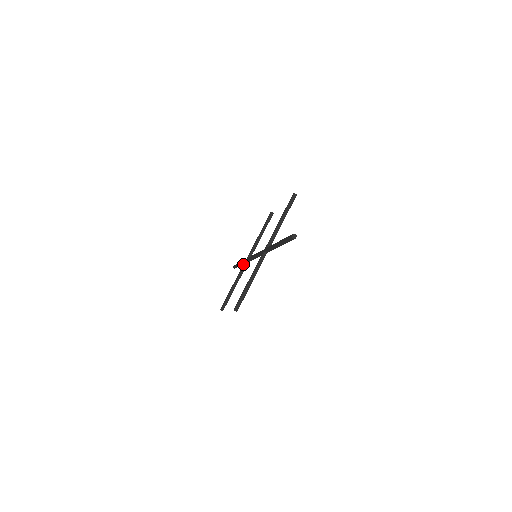
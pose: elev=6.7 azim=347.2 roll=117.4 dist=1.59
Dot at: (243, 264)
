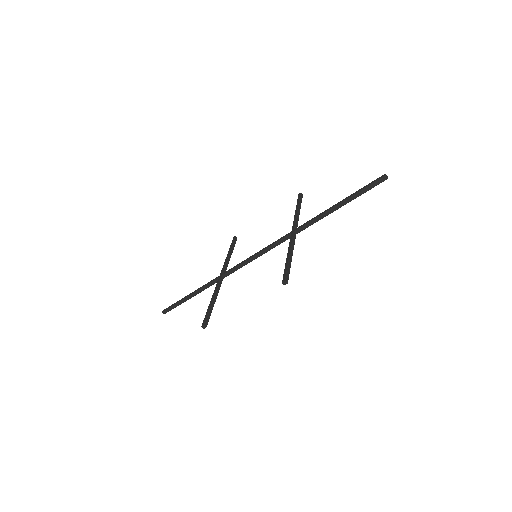
Dot at: (218, 280)
